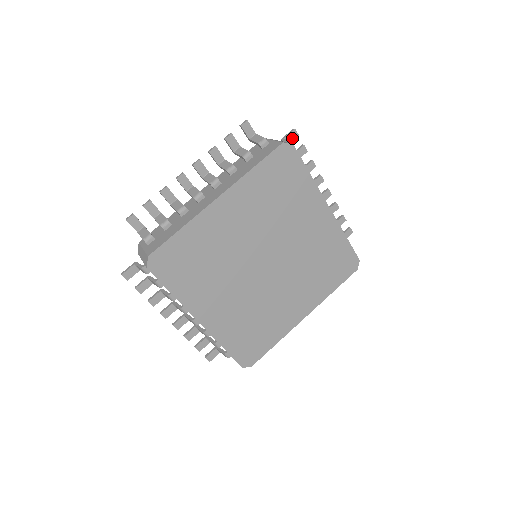
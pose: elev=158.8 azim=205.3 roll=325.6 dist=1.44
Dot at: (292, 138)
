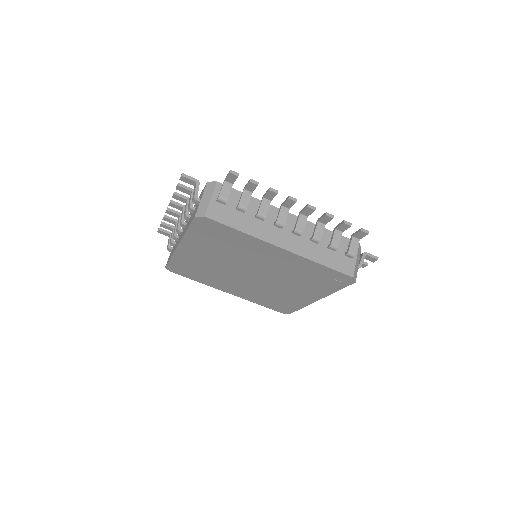
Dot at: (369, 259)
